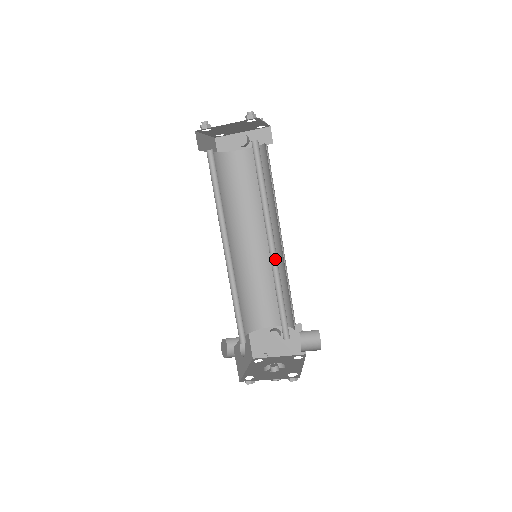
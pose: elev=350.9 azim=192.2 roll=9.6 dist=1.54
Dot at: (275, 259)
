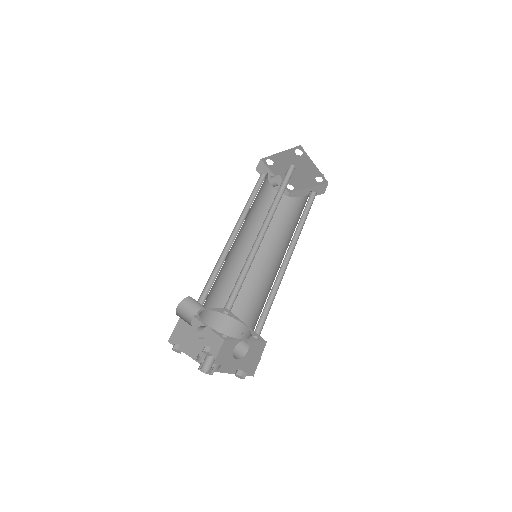
Dot at: (281, 269)
